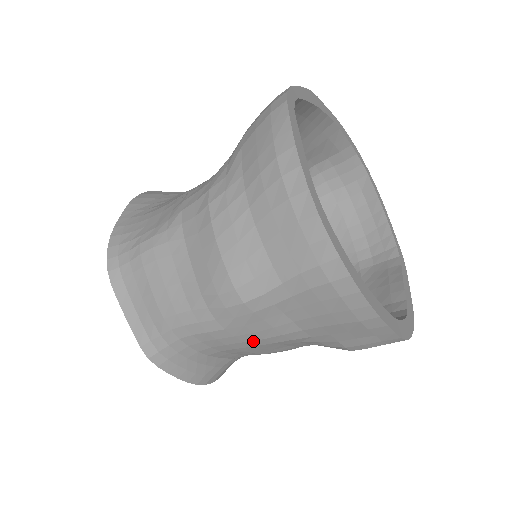
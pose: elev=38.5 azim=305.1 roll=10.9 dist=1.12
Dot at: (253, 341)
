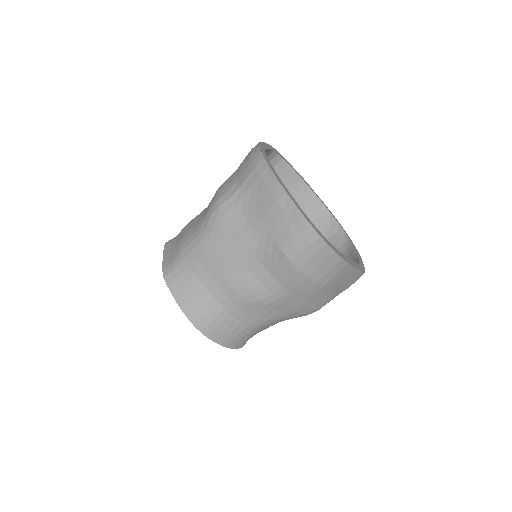
Dot at: (225, 250)
